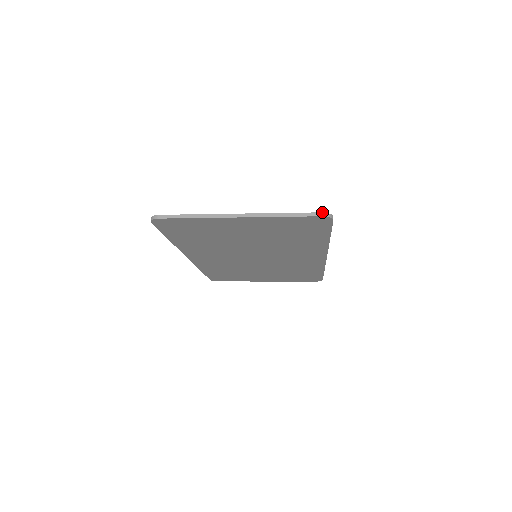
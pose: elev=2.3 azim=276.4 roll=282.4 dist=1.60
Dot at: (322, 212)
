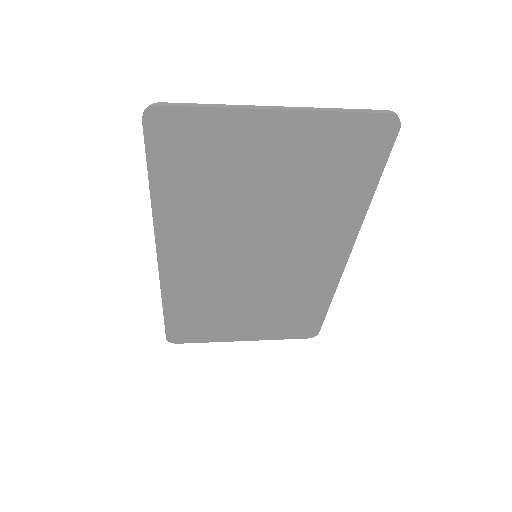
Dot at: (389, 110)
